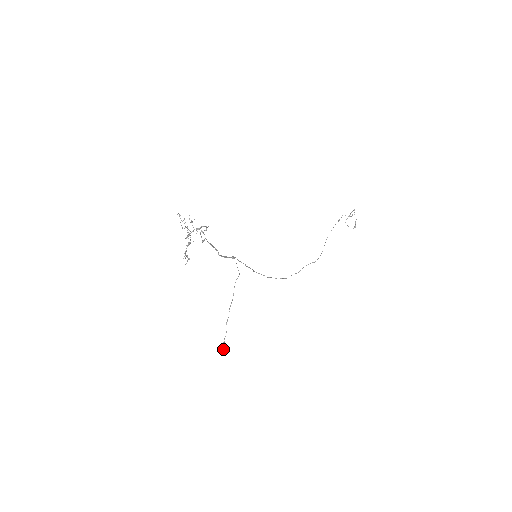
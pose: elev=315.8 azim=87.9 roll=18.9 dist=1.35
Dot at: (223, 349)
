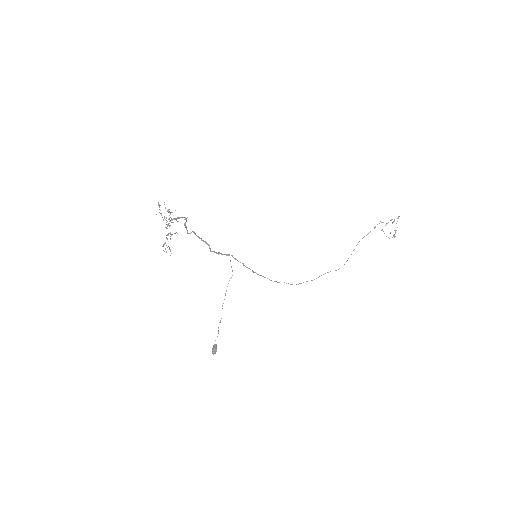
Dot at: (212, 351)
